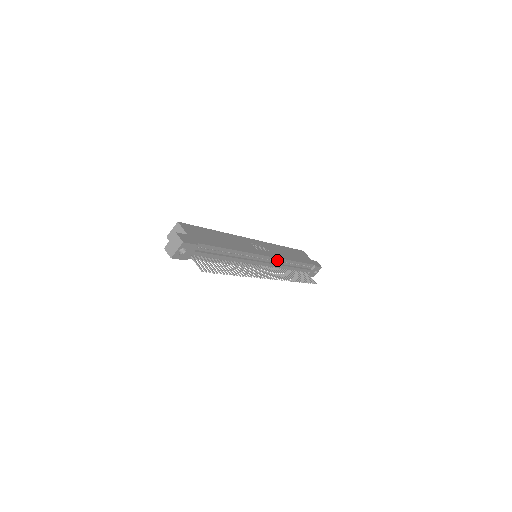
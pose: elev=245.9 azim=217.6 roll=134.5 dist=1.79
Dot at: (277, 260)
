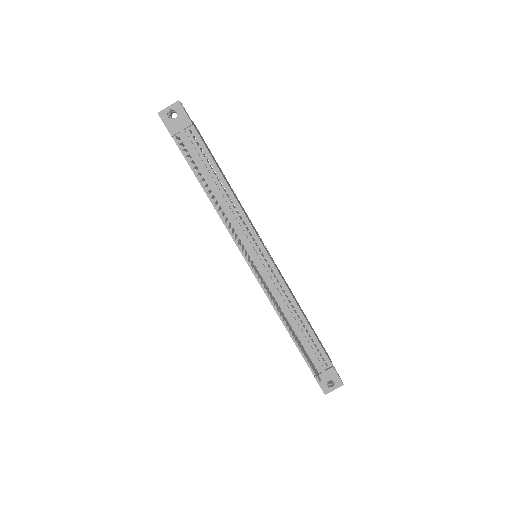
Dot at: (279, 280)
